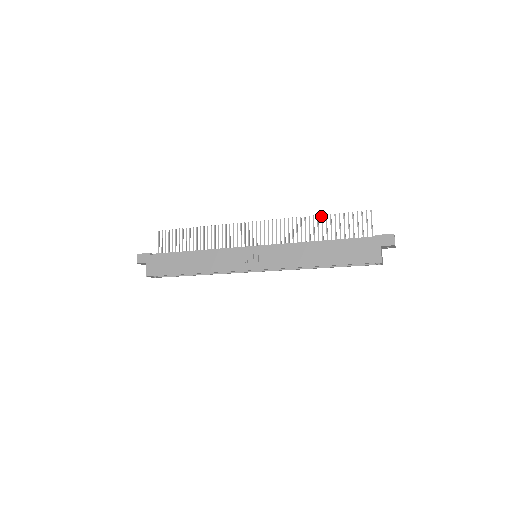
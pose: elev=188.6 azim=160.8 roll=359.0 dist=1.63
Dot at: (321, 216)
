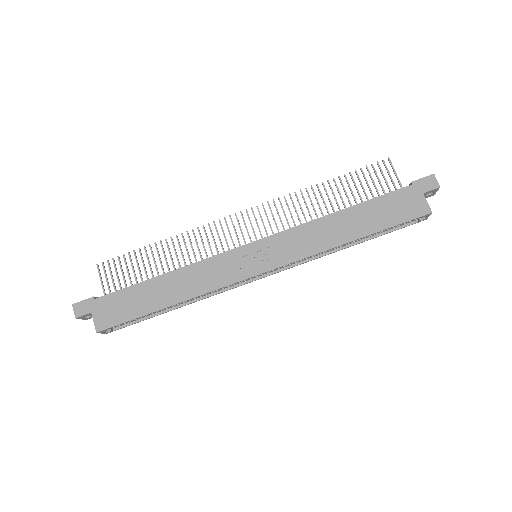
Dot at: (327, 181)
